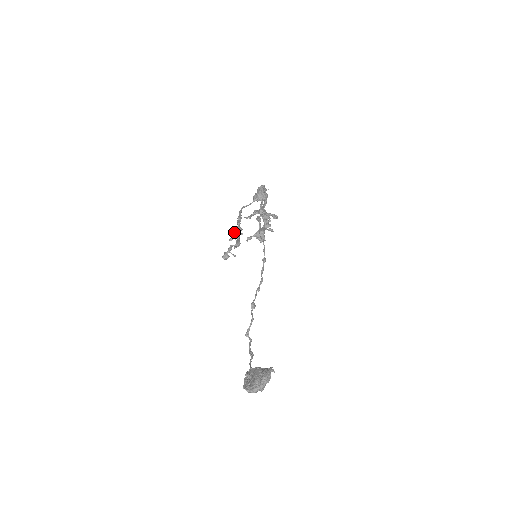
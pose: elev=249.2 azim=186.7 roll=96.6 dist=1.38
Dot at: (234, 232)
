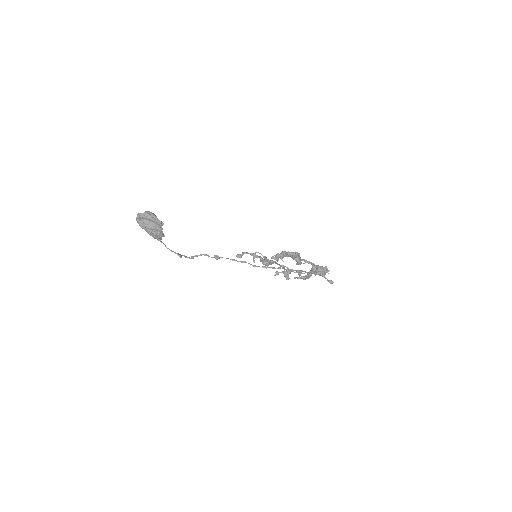
Dot at: occluded
